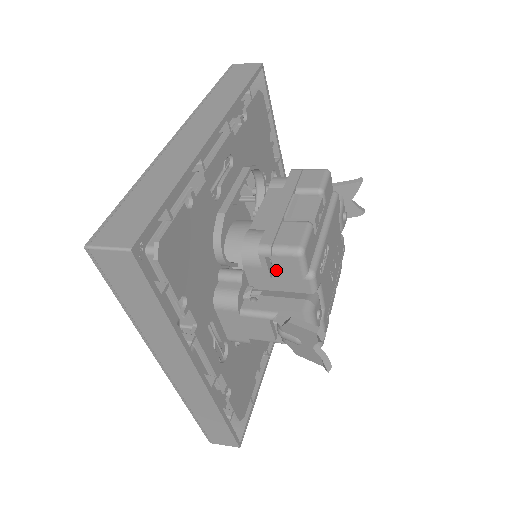
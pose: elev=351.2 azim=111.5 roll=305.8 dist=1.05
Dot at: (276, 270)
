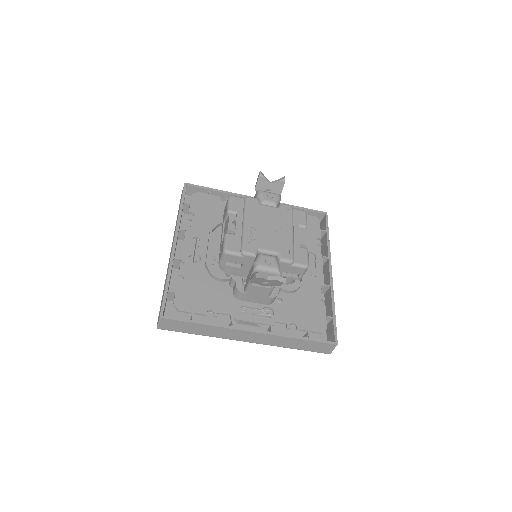
Dot at: (239, 263)
